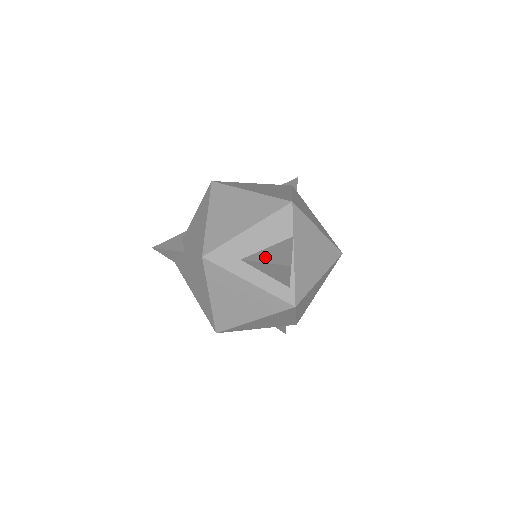
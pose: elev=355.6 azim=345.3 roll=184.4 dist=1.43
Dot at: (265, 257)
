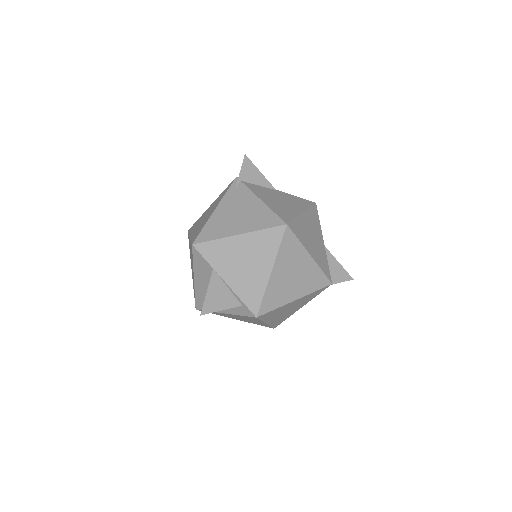
Dot at: occluded
